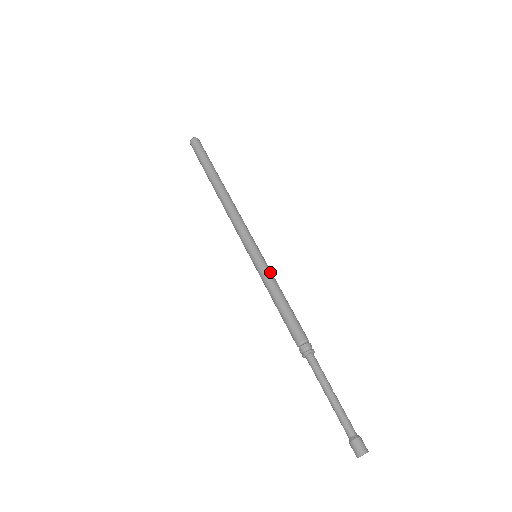
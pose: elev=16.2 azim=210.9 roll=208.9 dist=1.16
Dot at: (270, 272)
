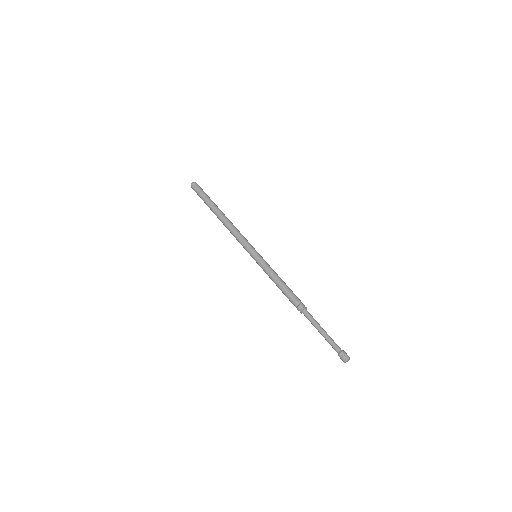
Dot at: (268, 265)
